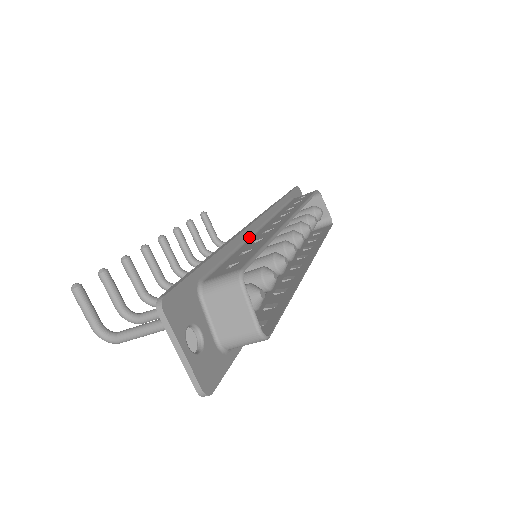
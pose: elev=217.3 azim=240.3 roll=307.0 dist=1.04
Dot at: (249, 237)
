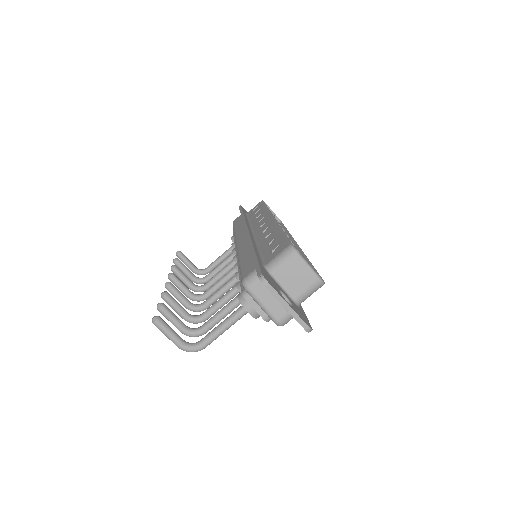
Dot at: (254, 239)
